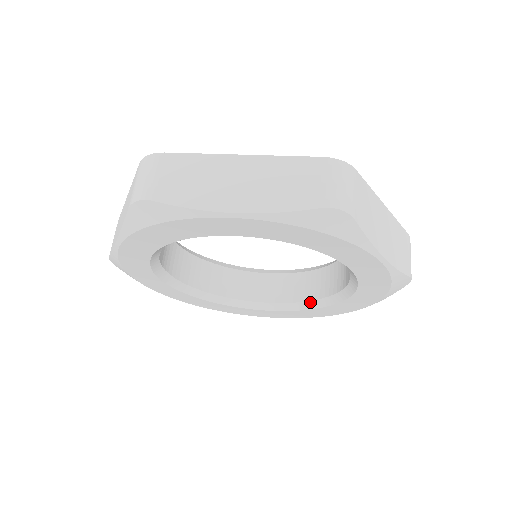
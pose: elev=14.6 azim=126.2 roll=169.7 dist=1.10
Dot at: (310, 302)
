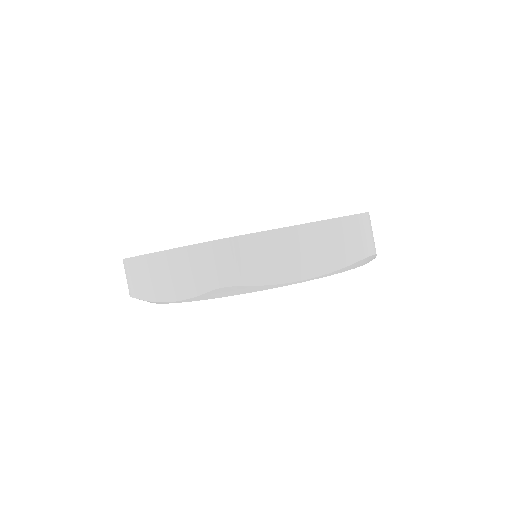
Dot at: occluded
